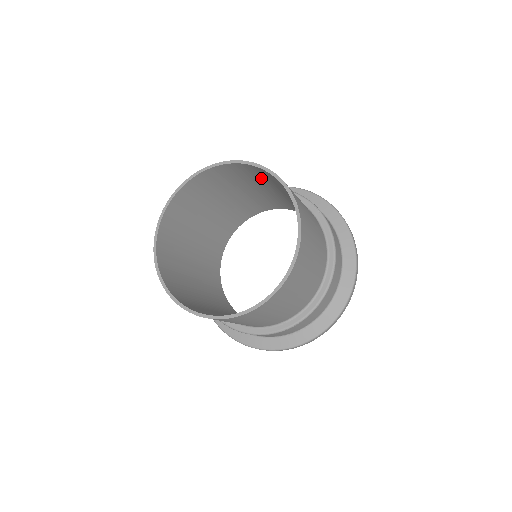
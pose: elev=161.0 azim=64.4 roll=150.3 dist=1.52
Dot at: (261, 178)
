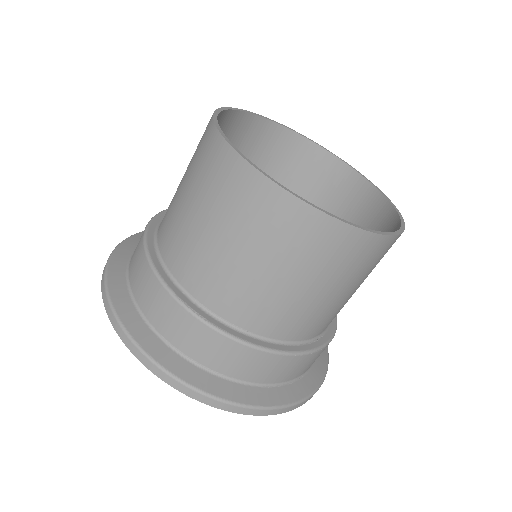
Dot at: (275, 168)
